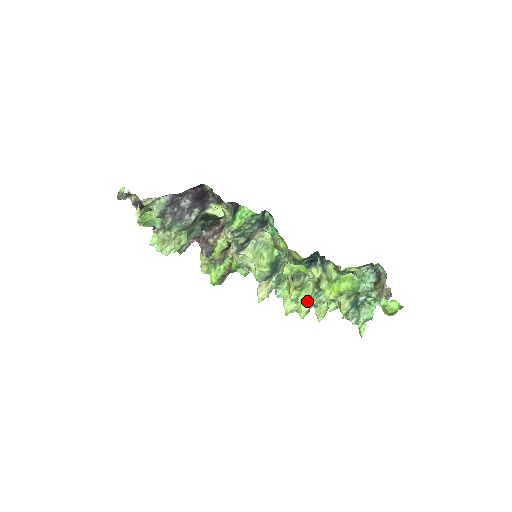
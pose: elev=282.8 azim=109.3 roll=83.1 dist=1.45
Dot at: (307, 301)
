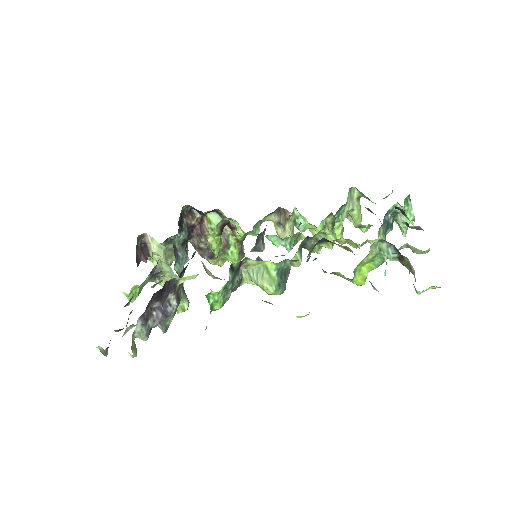
Dot at: (335, 225)
